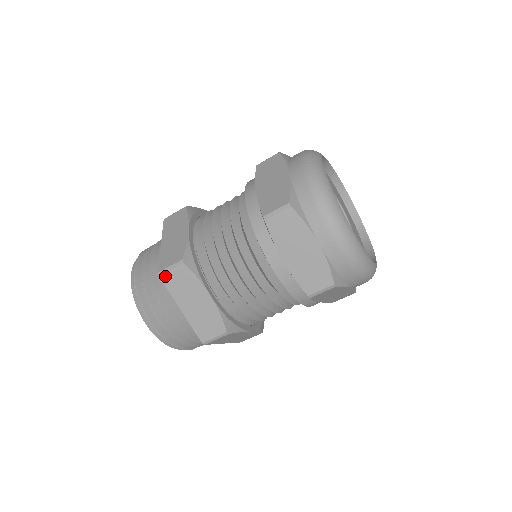
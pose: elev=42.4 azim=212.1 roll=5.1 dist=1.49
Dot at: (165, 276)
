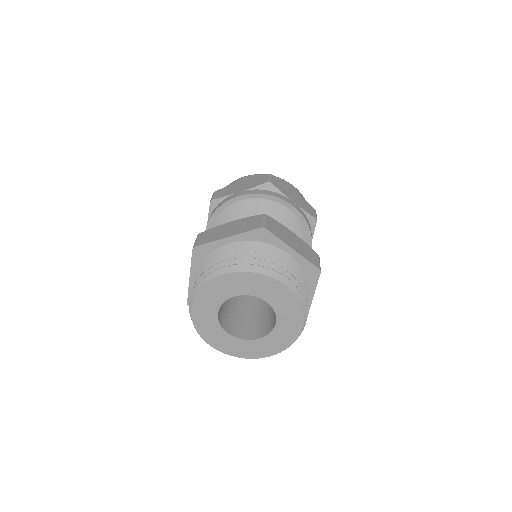
Dot at: (197, 244)
